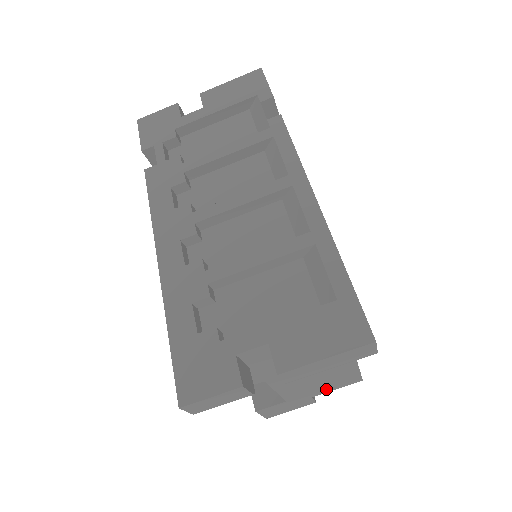
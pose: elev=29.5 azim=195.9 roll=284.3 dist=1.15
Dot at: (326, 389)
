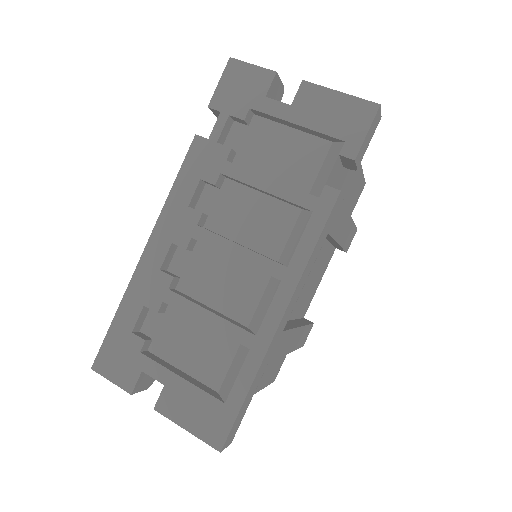
Dot at: occluded
